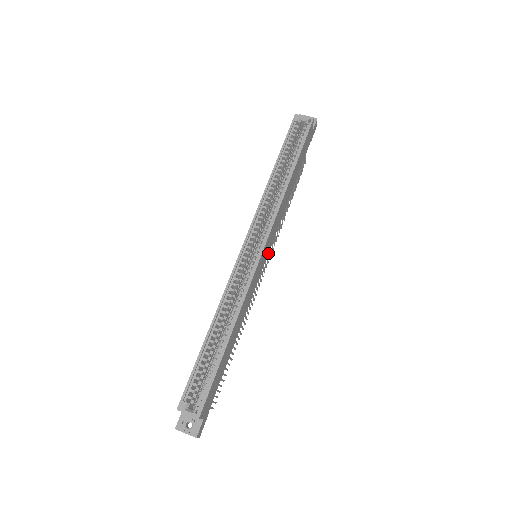
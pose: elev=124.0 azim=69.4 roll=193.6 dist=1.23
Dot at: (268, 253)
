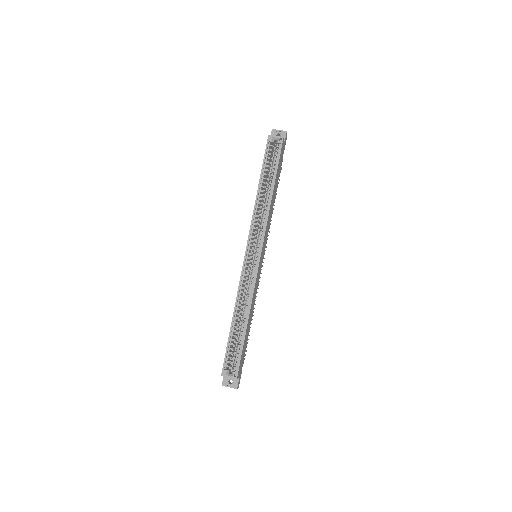
Dot at: occluded
